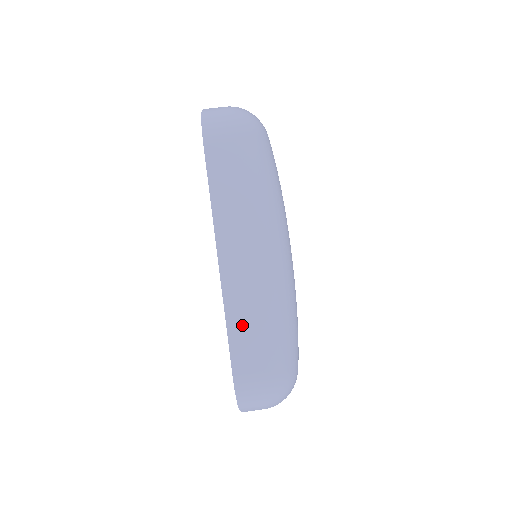
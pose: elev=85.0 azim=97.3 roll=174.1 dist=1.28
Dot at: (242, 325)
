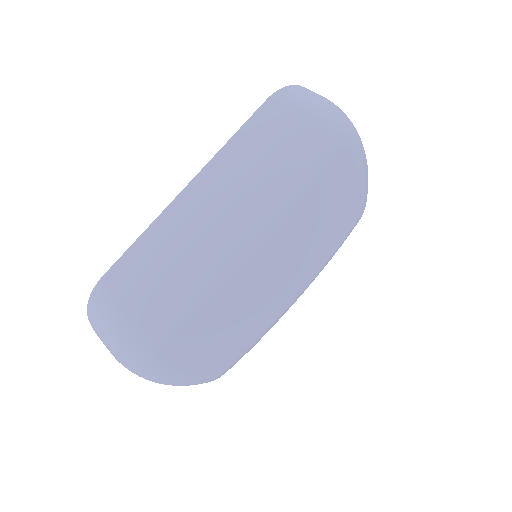
Dot at: (147, 249)
